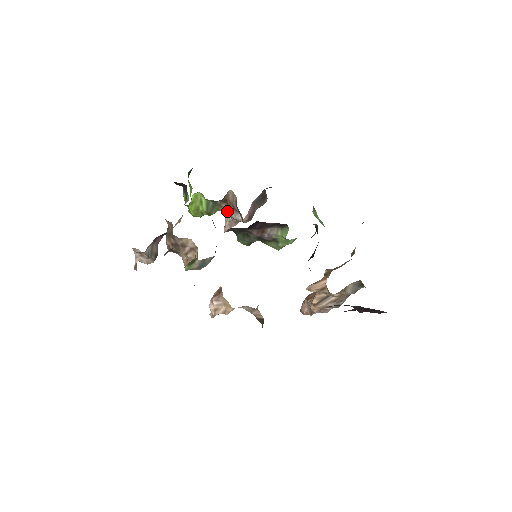
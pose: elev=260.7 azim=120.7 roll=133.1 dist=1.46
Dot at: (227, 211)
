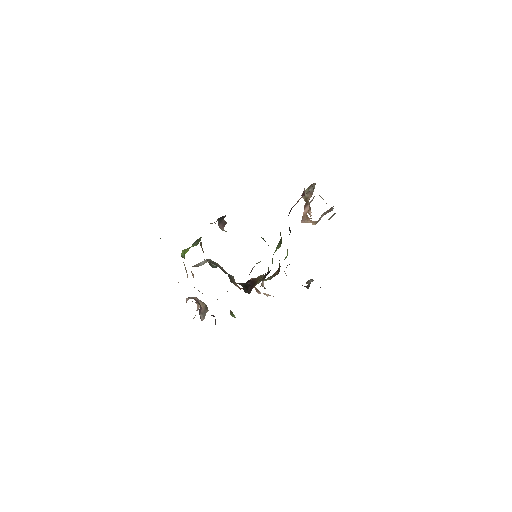
Dot at: occluded
